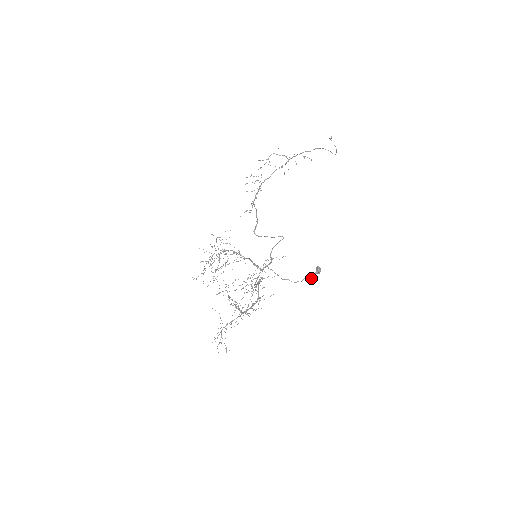
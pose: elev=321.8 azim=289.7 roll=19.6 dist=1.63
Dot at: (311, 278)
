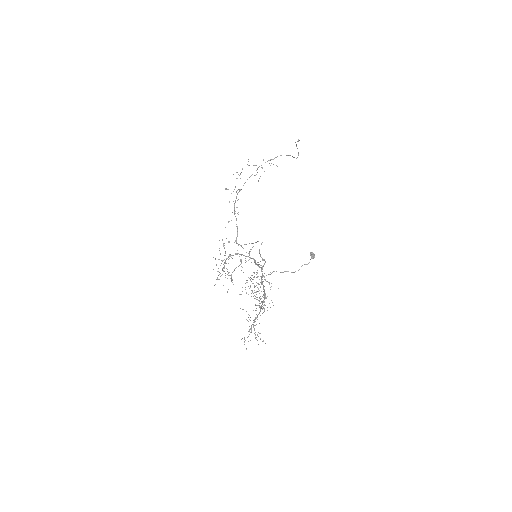
Dot at: occluded
